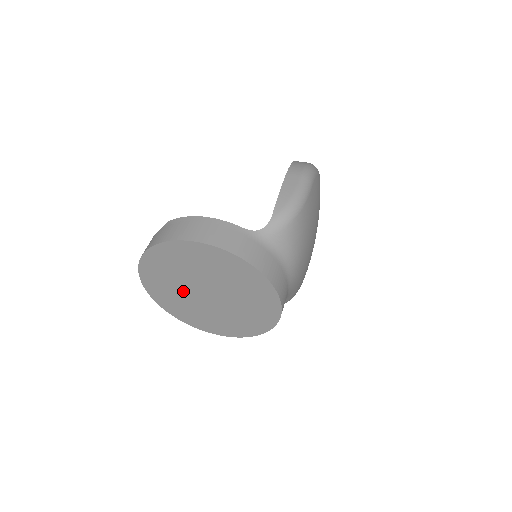
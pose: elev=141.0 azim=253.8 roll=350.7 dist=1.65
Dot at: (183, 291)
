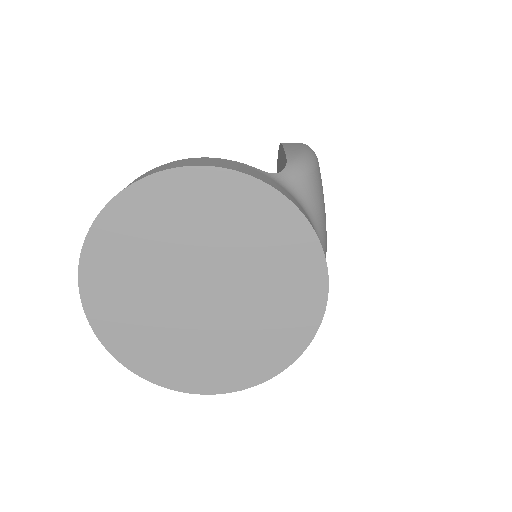
Dot at: (158, 297)
